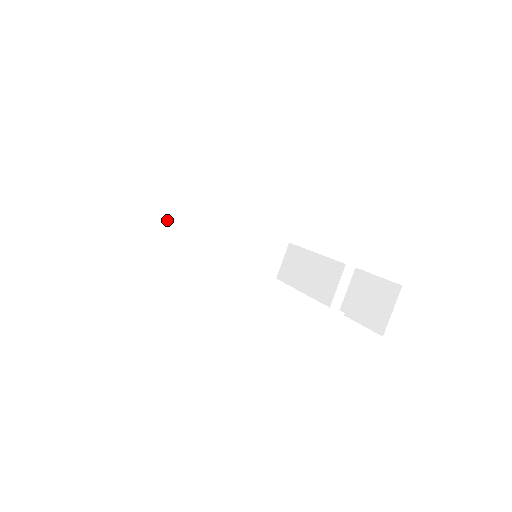
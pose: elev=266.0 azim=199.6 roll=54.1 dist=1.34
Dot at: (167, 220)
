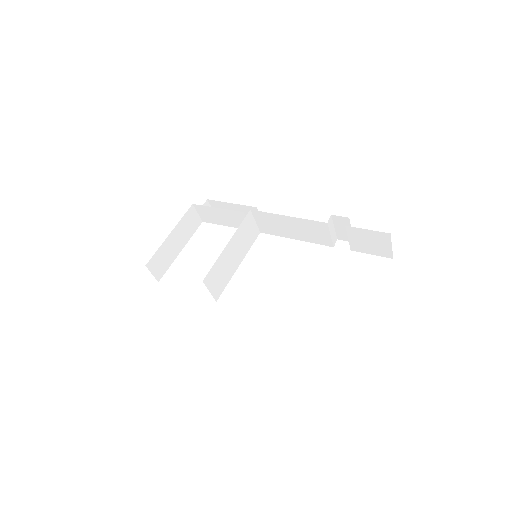
Dot at: occluded
